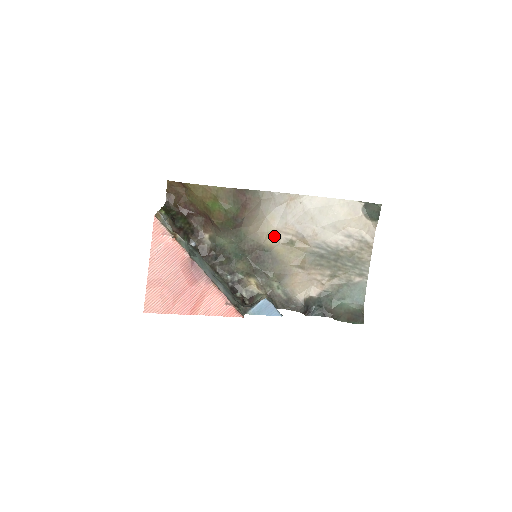
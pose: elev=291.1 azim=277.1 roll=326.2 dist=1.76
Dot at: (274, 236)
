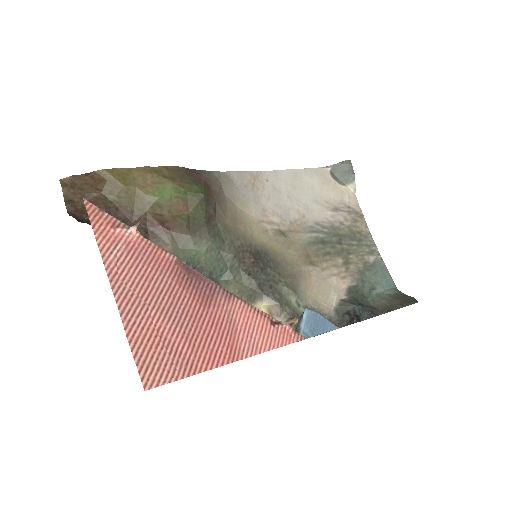
Dot at: (259, 229)
